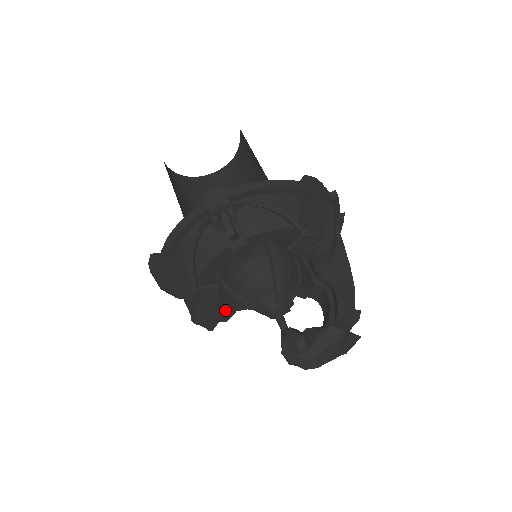
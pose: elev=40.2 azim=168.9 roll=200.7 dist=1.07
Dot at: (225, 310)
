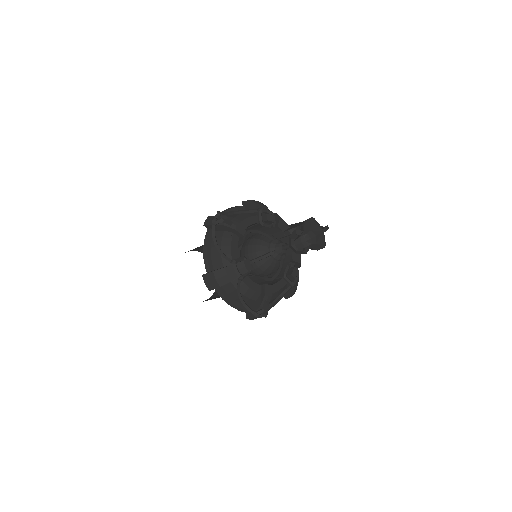
Dot at: (264, 286)
